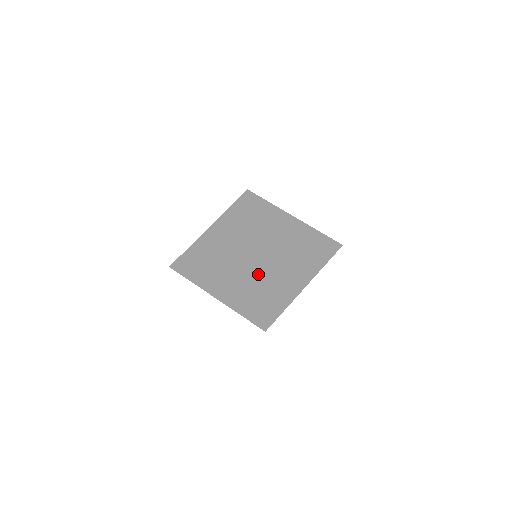
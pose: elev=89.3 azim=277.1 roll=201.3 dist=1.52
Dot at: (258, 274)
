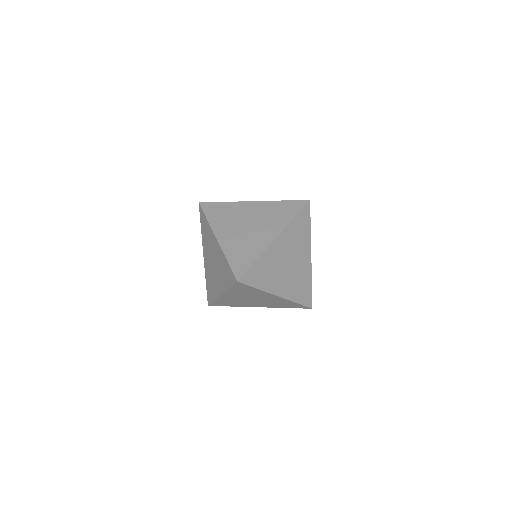
Dot at: (285, 299)
